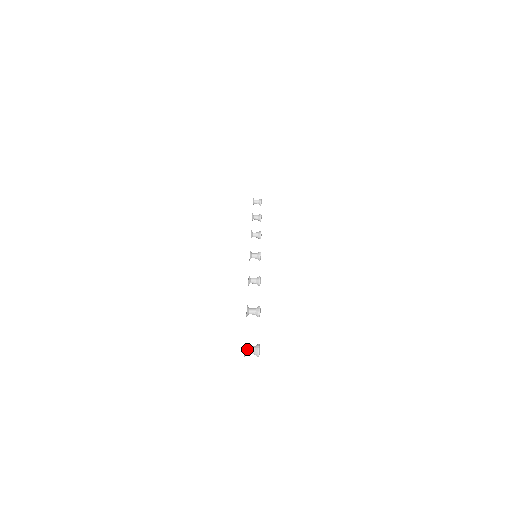
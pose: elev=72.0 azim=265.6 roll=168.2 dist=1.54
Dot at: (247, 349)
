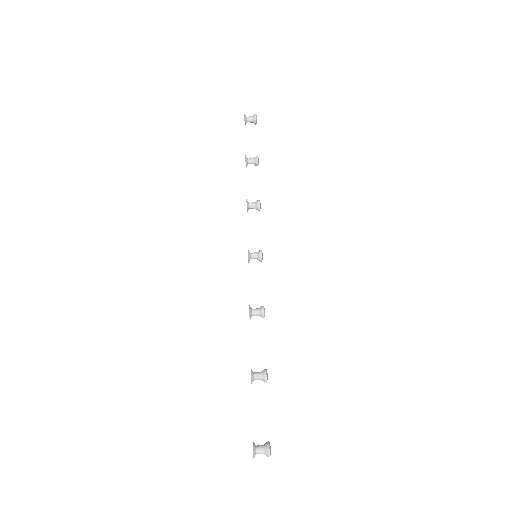
Dot at: (256, 452)
